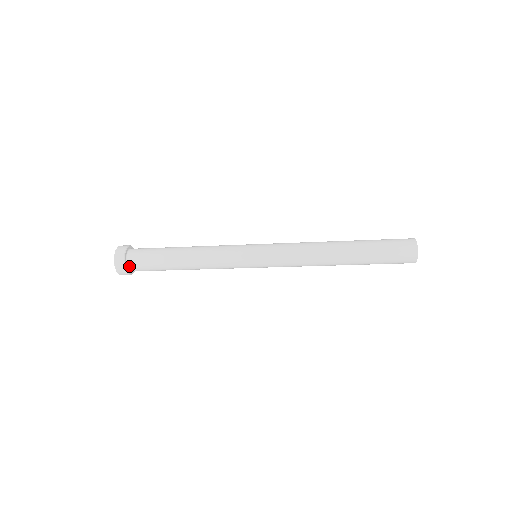
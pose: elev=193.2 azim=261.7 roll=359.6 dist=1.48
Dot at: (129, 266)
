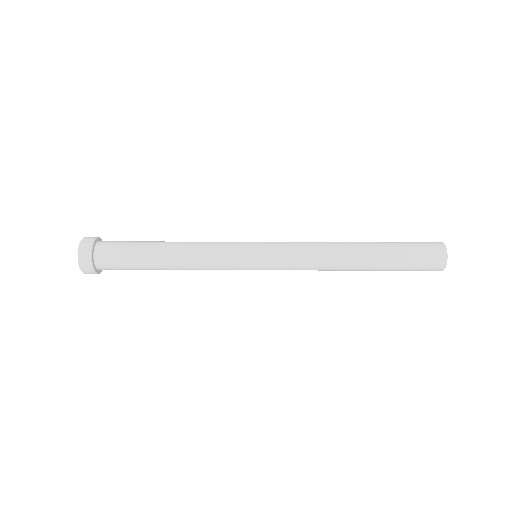
Dot at: (103, 269)
